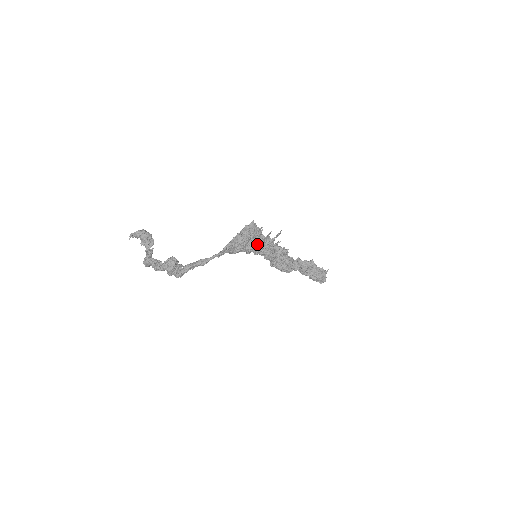
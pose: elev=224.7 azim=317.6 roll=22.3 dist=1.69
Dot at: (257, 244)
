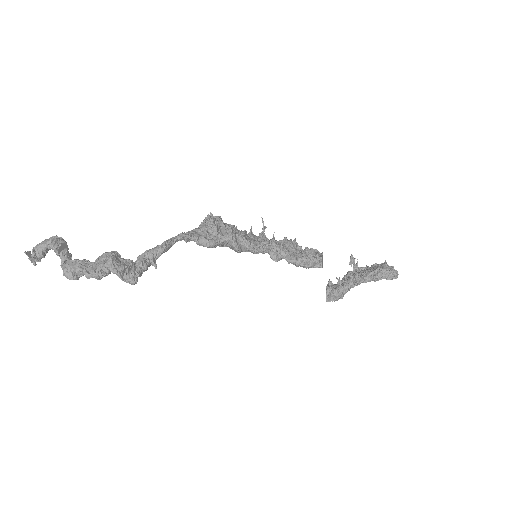
Dot at: (239, 234)
